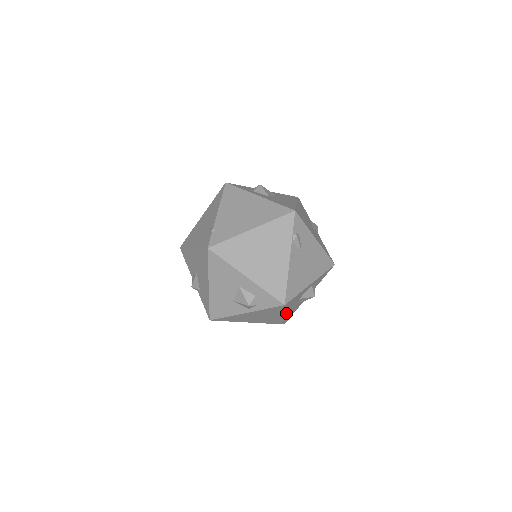
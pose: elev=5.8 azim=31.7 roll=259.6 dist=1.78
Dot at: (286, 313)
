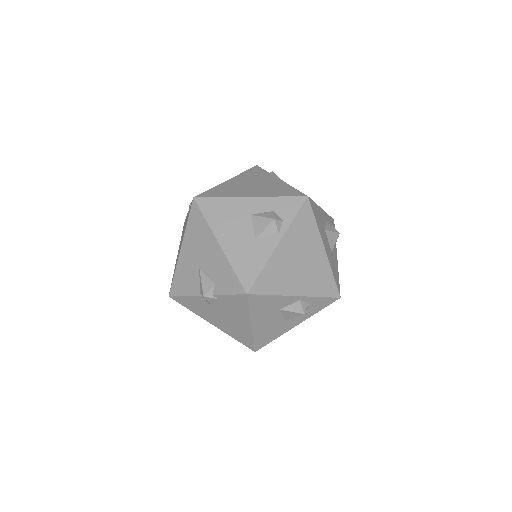
Dot at: (324, 247)
